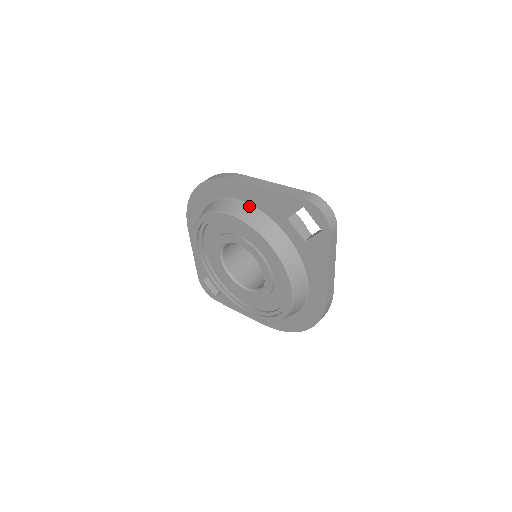
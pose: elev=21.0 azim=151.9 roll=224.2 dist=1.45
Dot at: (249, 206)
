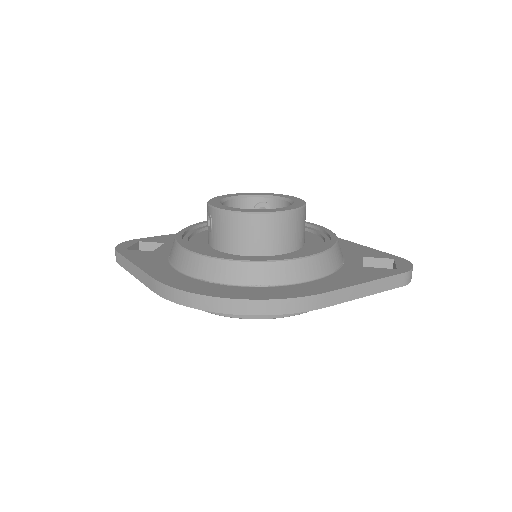
Dot at: occluded
